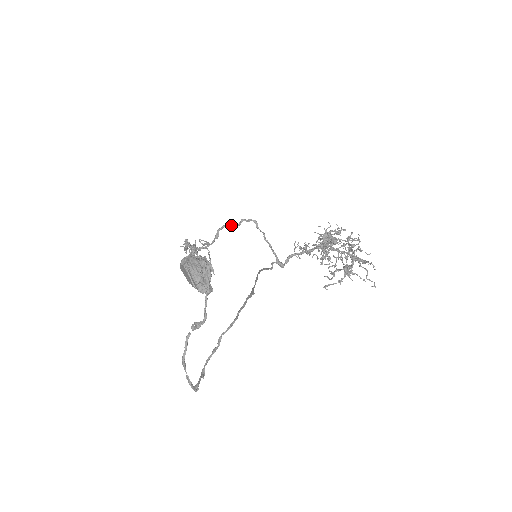
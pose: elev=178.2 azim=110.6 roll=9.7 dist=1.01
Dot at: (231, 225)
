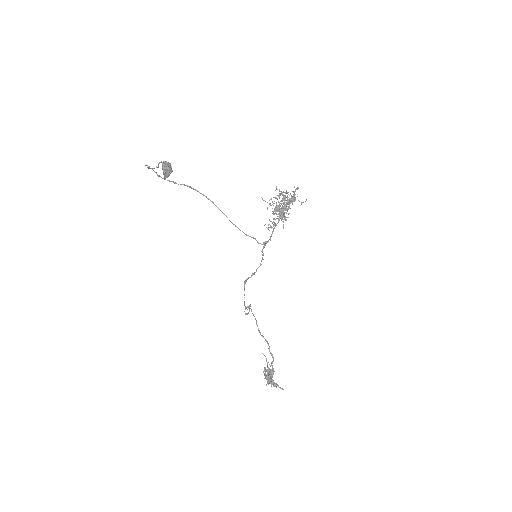
Dot at: (252, 273)
